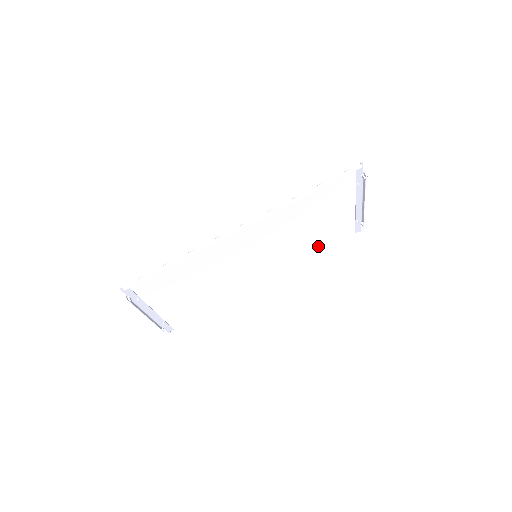
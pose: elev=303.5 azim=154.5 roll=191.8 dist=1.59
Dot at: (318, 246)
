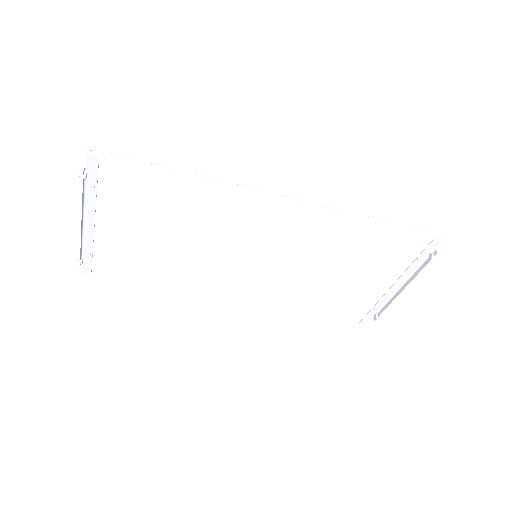
Dot at: (316, 305)
